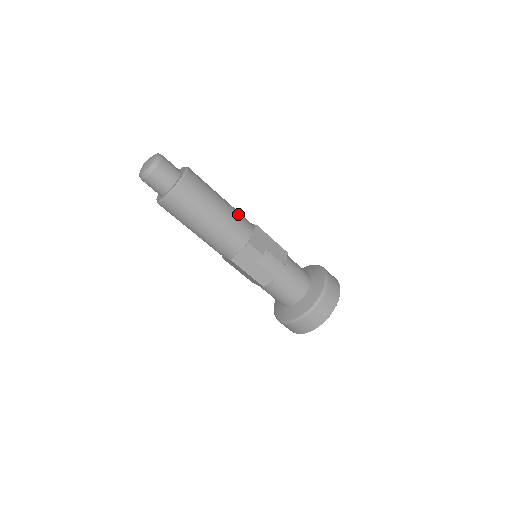
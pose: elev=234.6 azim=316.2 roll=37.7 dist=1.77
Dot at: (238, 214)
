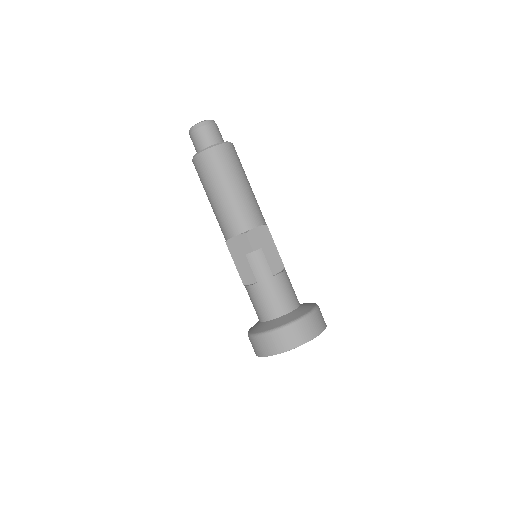
Dot at: (253, 204)
